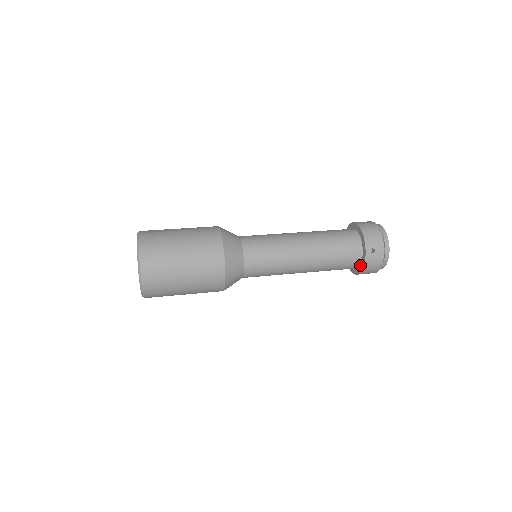
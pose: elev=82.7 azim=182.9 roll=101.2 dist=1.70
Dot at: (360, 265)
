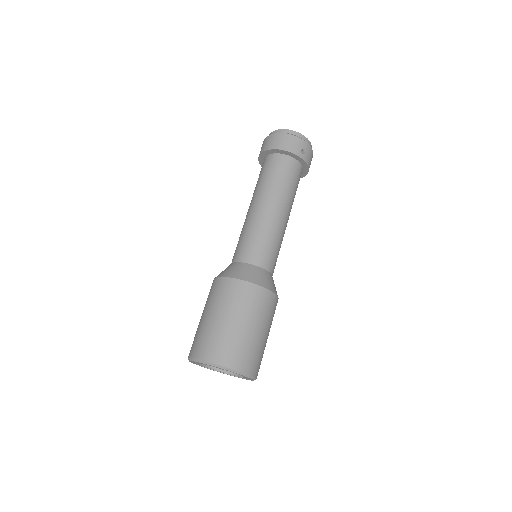
Dot at: (303, 169)
